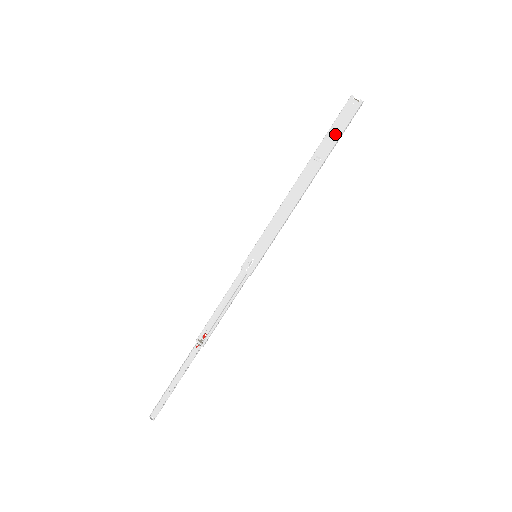
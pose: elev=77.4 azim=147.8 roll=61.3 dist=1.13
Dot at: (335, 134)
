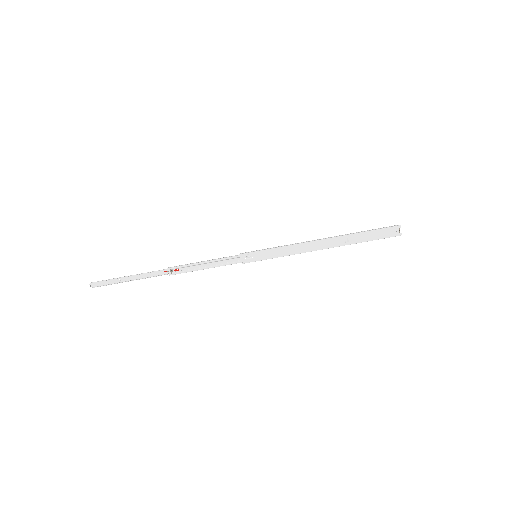
Dot at: (370, 237)
